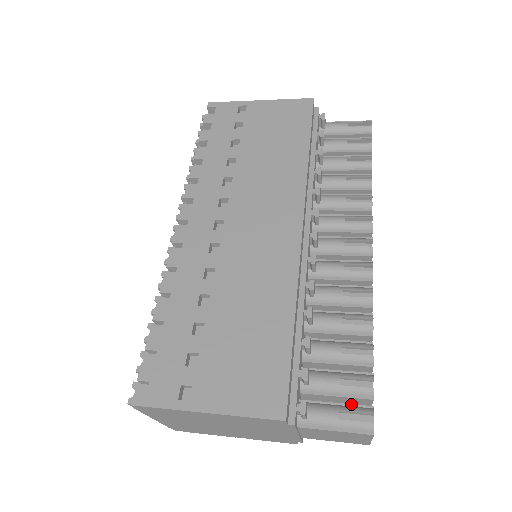
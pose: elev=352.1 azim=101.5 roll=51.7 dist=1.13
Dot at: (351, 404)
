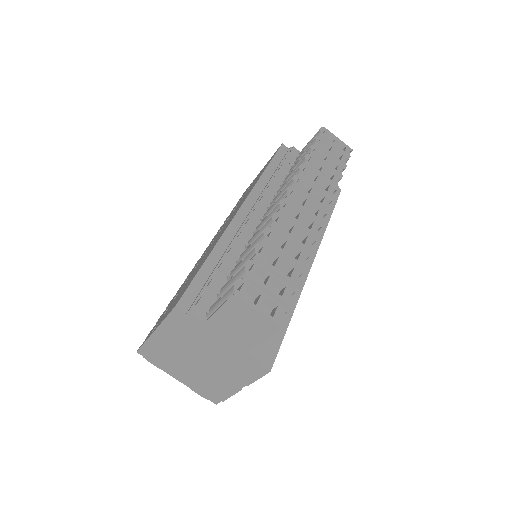
Dot at: occluded
